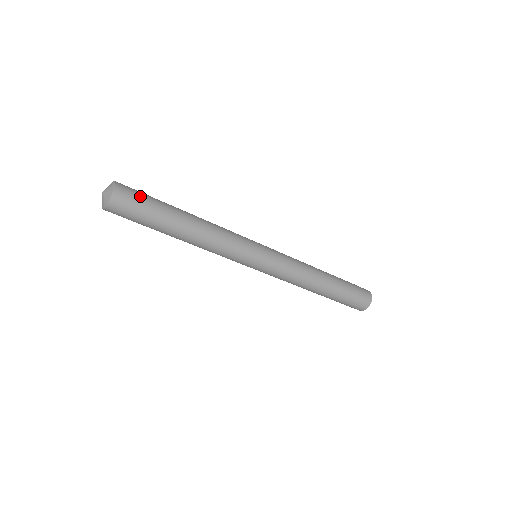
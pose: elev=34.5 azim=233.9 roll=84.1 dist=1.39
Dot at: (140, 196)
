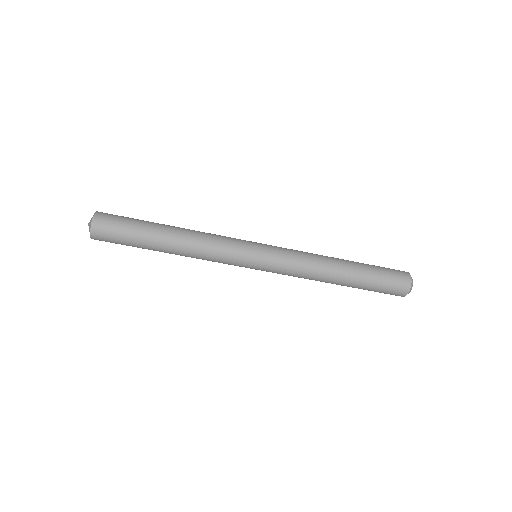
Dot at: (122, 216)
